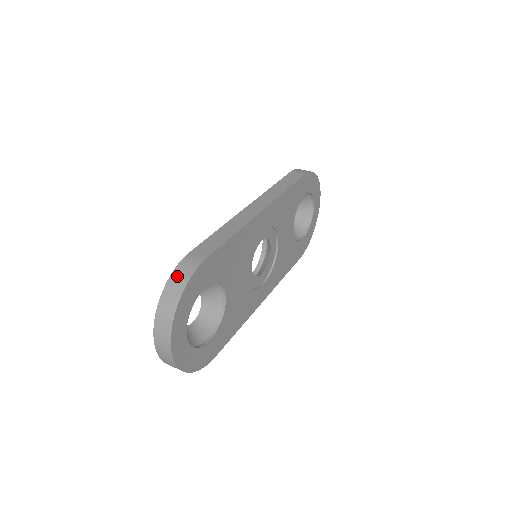
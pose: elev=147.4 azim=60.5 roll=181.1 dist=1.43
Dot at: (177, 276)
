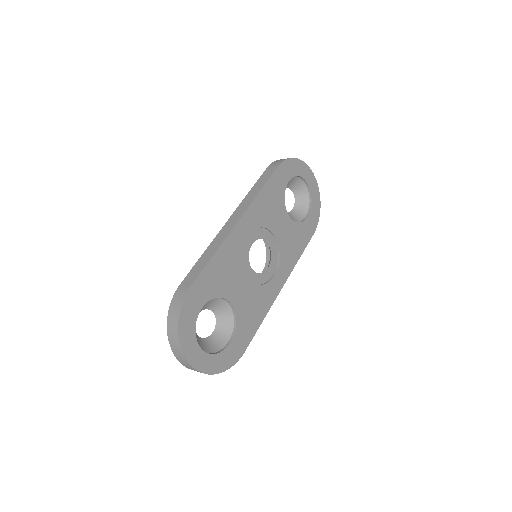
Dot at: (173, 308)
